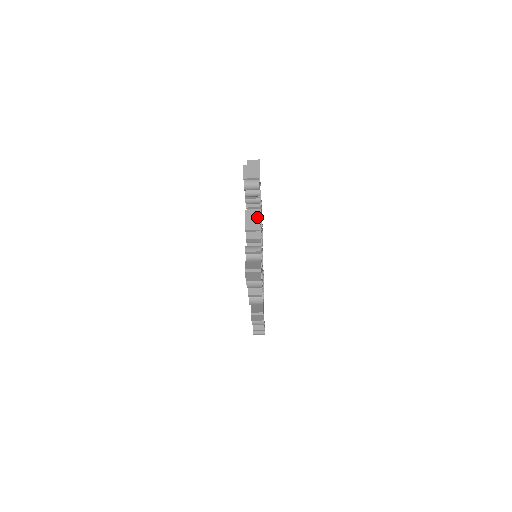
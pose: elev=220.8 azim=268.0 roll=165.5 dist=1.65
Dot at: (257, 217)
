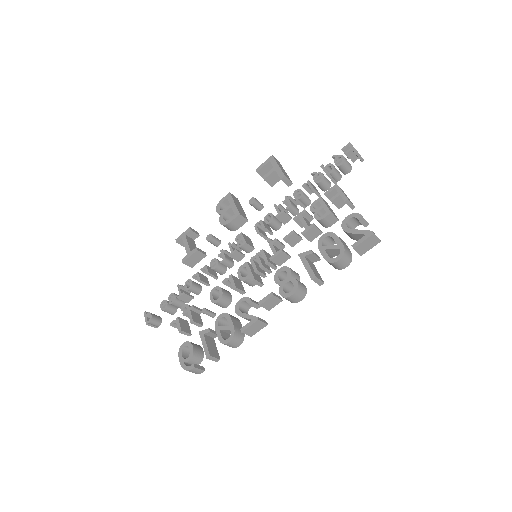
Dot at: occluded
